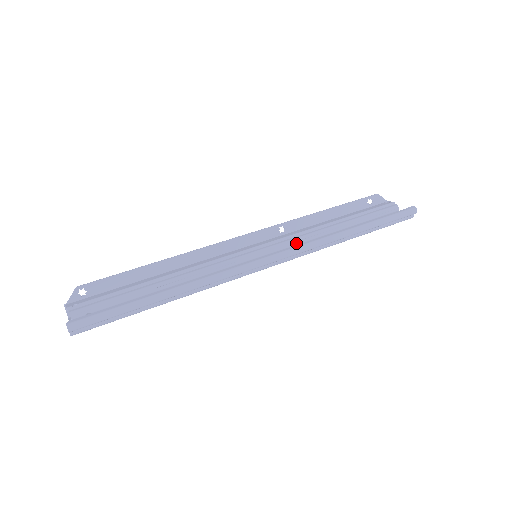
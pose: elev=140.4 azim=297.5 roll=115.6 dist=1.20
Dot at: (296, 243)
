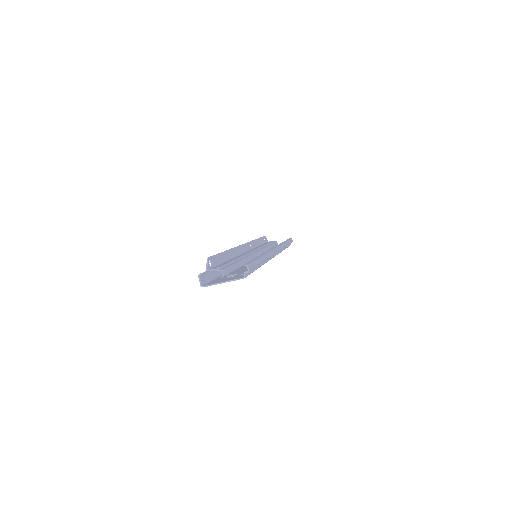
Dot at: (264, 252)
